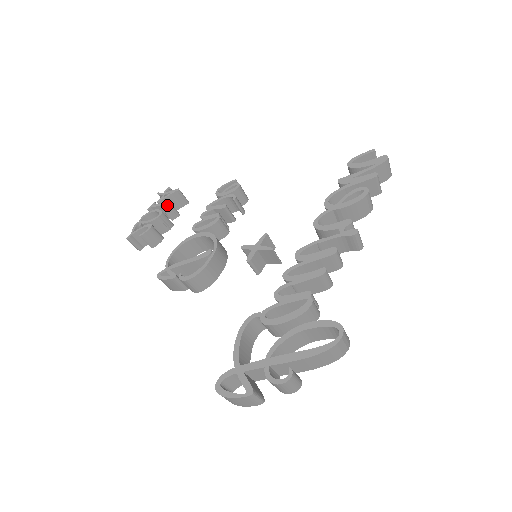
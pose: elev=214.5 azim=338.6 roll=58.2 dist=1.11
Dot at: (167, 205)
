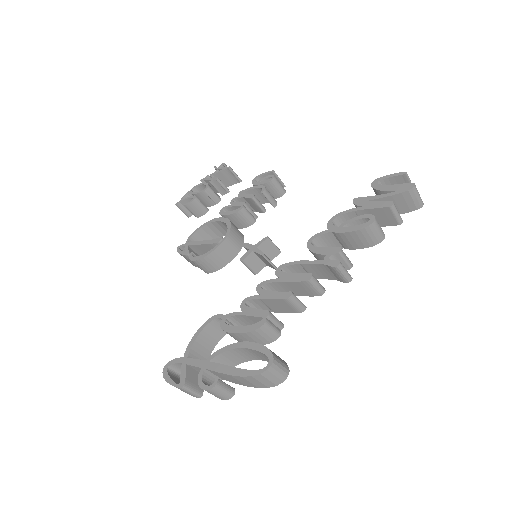
Dot at: (216, 181)
